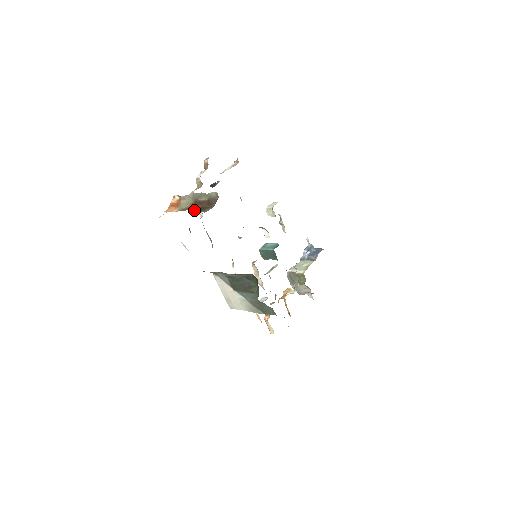
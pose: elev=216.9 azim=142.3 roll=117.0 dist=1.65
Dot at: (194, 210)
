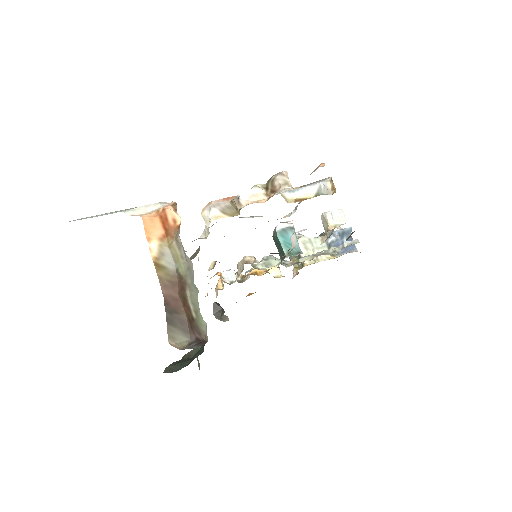
Dot at: (165, 307)
